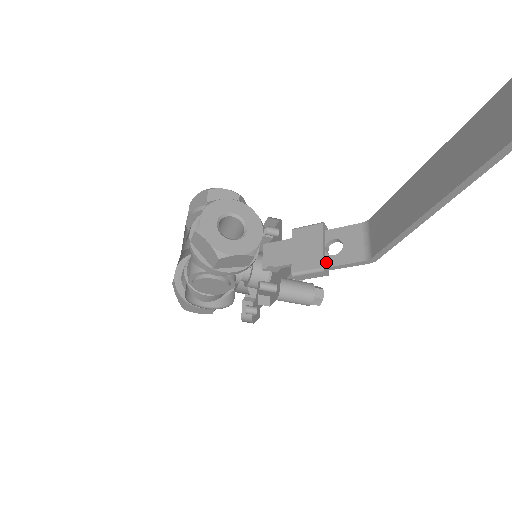
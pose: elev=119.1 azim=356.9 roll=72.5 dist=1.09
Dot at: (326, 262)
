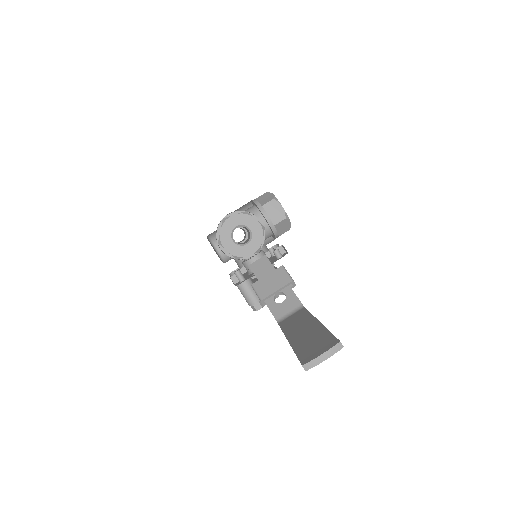
Dot at: (268, 299)
